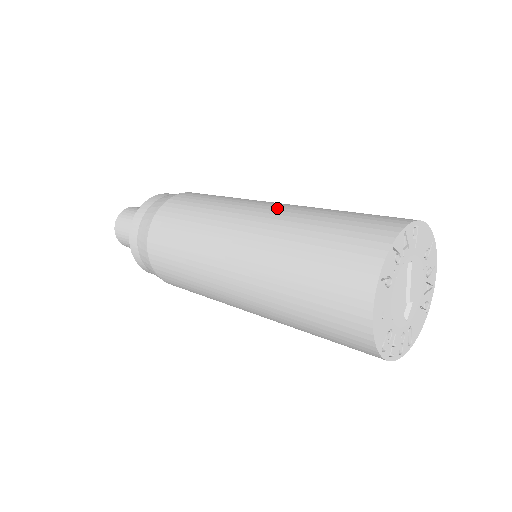
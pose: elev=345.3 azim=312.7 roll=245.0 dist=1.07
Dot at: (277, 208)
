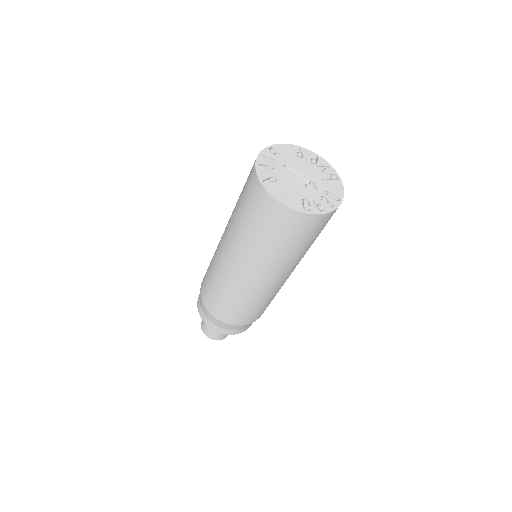
Dot at: occluded
